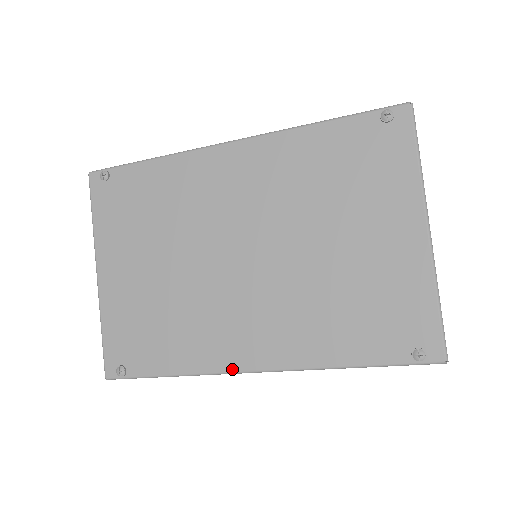
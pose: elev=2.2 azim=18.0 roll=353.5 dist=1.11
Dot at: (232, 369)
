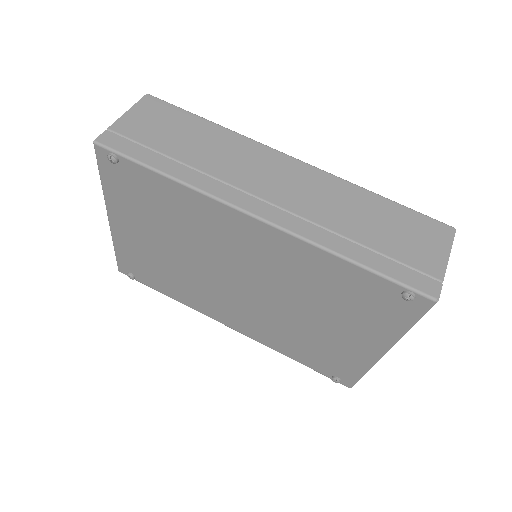
Dot at: (214, 319)
